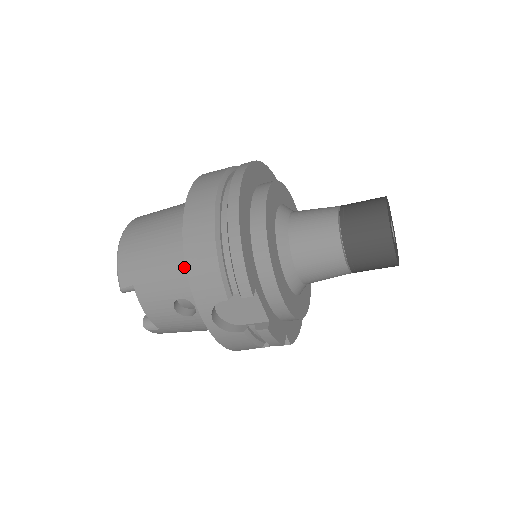
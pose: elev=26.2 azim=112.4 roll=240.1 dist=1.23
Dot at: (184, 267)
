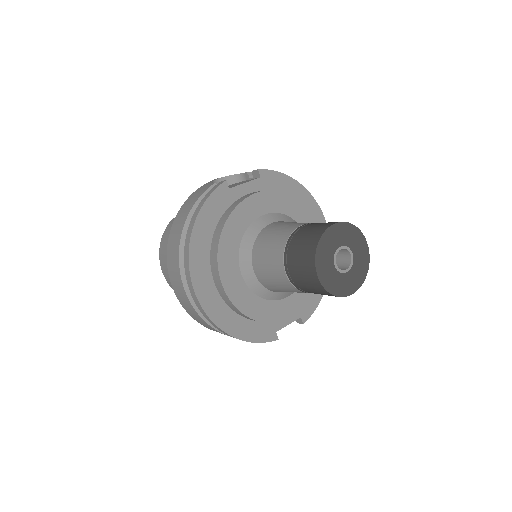
Dot at: occluded
